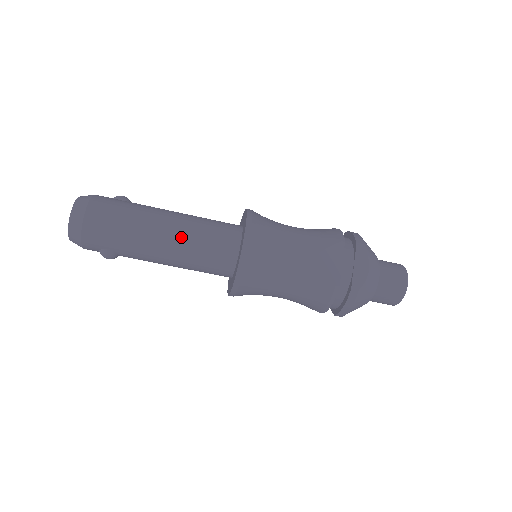
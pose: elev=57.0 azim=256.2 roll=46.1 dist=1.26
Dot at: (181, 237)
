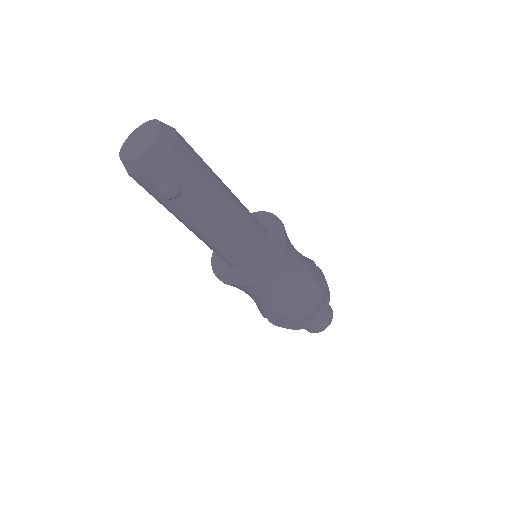
Dot at: (238, 204)
